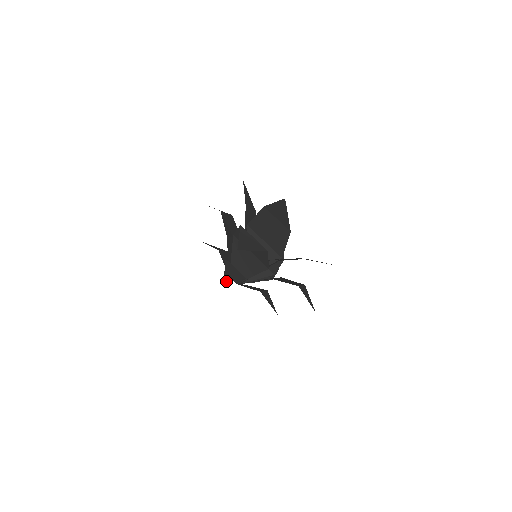
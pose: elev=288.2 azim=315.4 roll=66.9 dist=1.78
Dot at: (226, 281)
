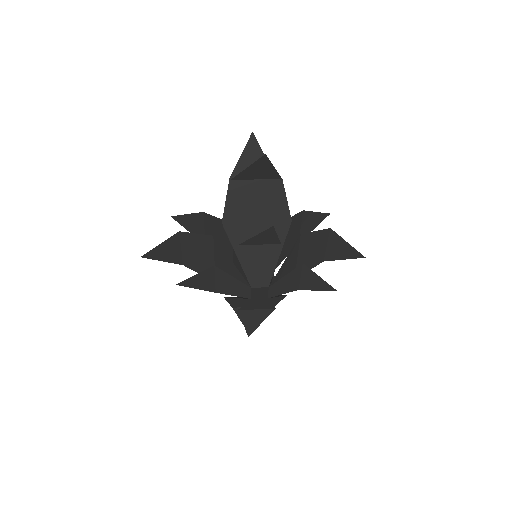
Dot at: (273, 229)
